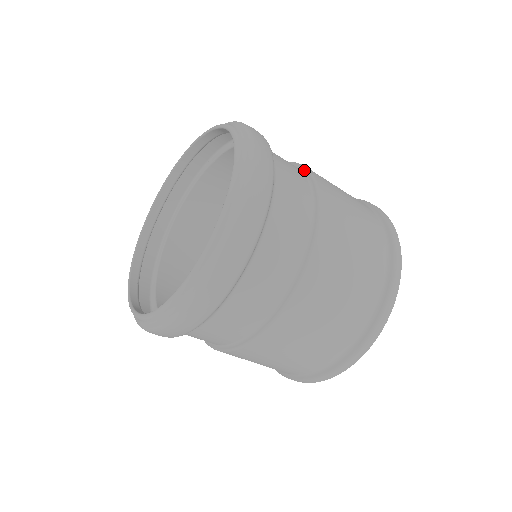
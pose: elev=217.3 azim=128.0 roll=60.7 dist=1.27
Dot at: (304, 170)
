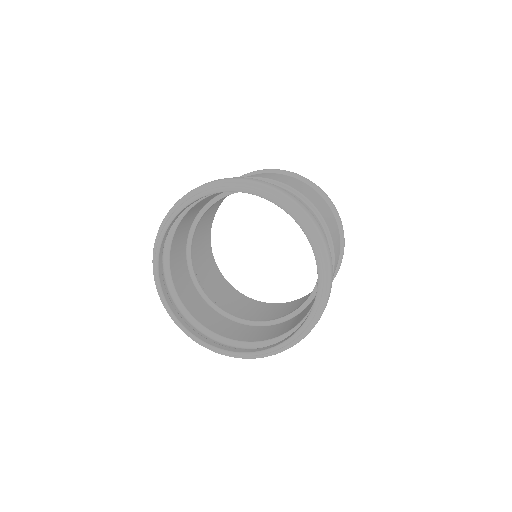
Dot at: (291, 190)
